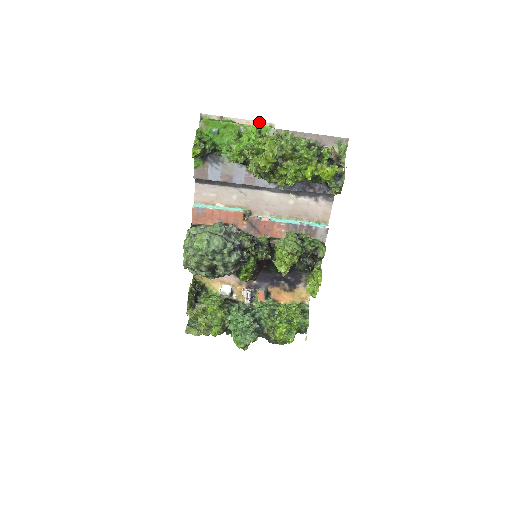
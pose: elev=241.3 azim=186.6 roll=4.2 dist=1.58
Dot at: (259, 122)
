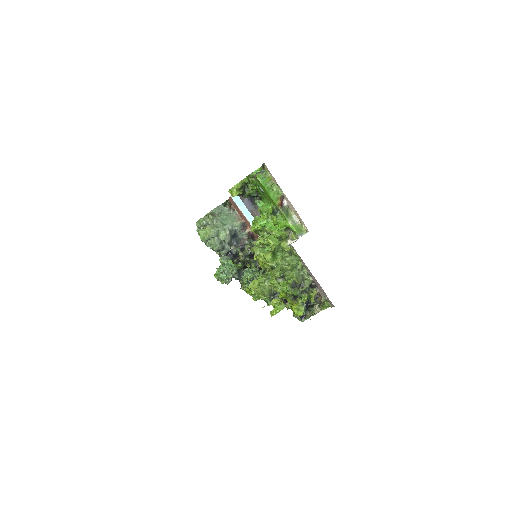
Dot at: occluded
